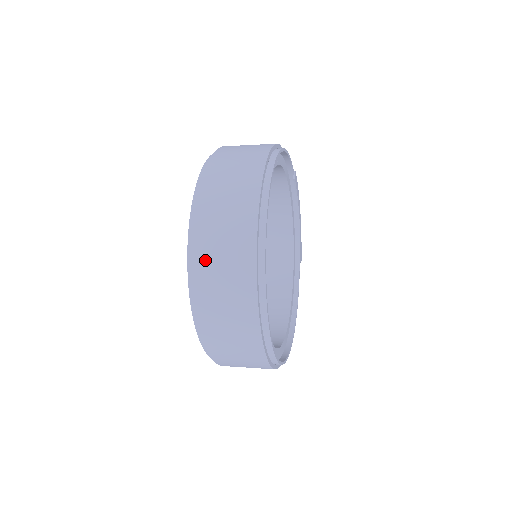
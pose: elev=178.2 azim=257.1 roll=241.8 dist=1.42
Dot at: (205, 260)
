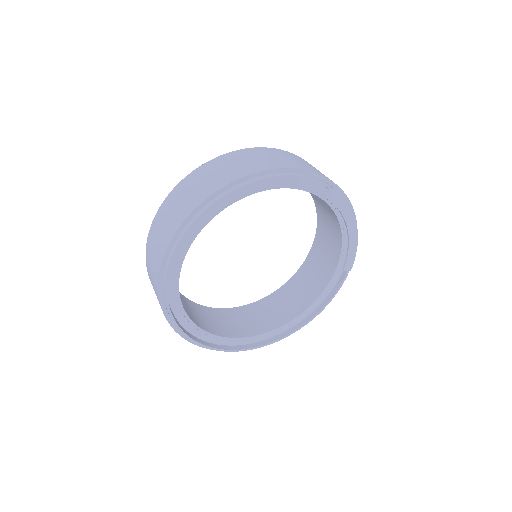
Dot at: (148, 259)
